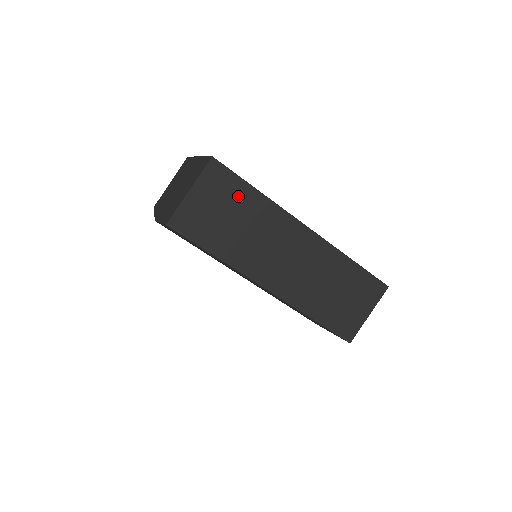
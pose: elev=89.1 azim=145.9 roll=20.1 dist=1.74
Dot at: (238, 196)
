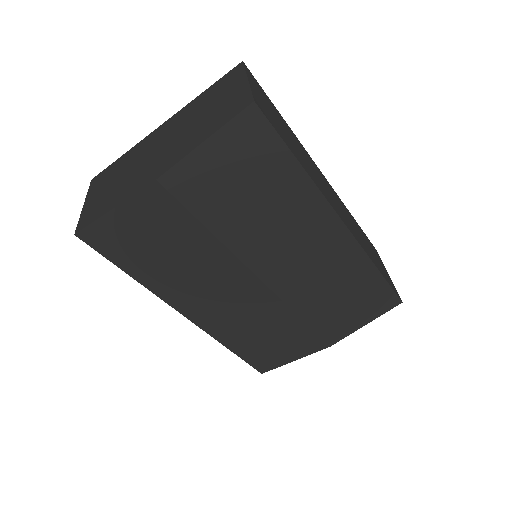
Dot at: (276, 112)
